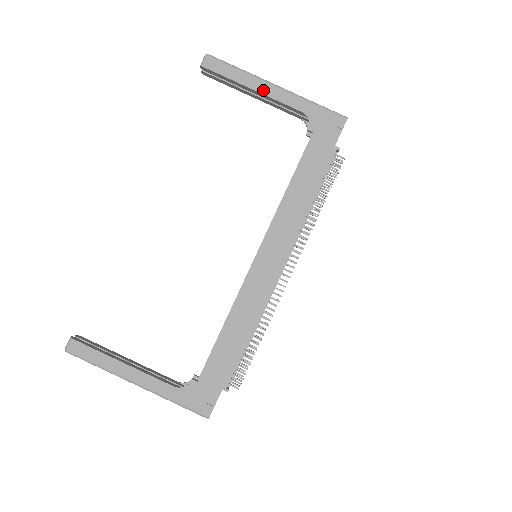
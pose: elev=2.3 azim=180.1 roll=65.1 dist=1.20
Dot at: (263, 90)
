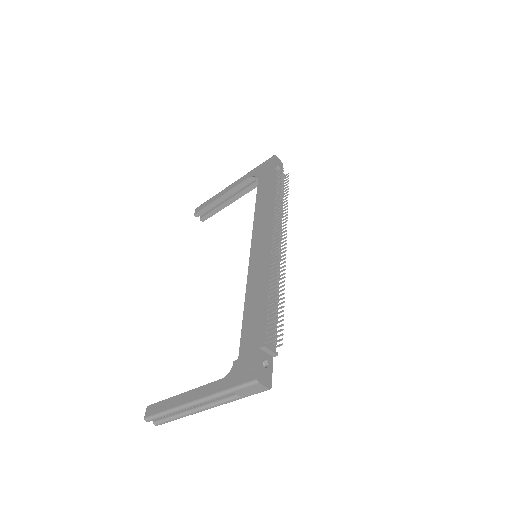
Dot at: (226, 191)
